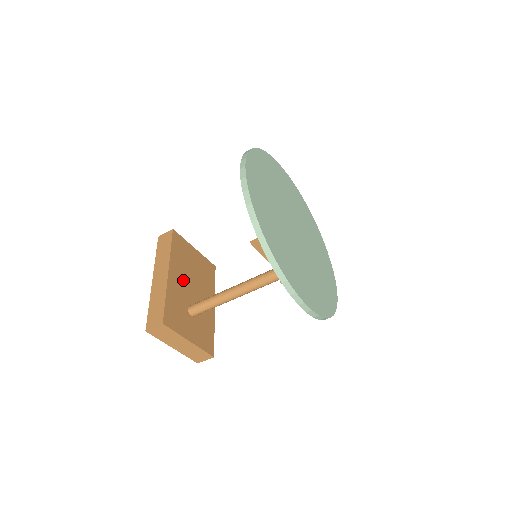
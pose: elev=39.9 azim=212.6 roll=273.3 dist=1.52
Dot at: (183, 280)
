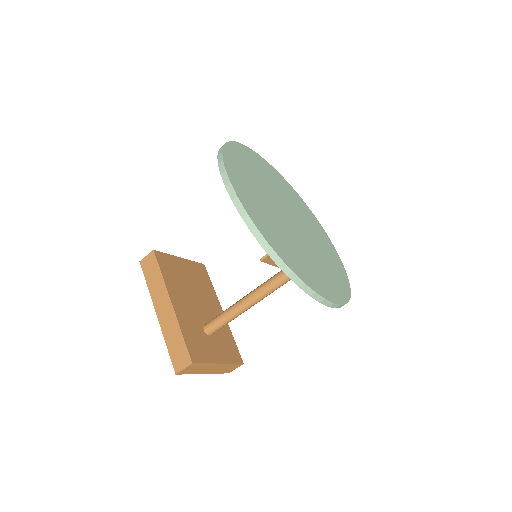
Dot at: (186, 302)
